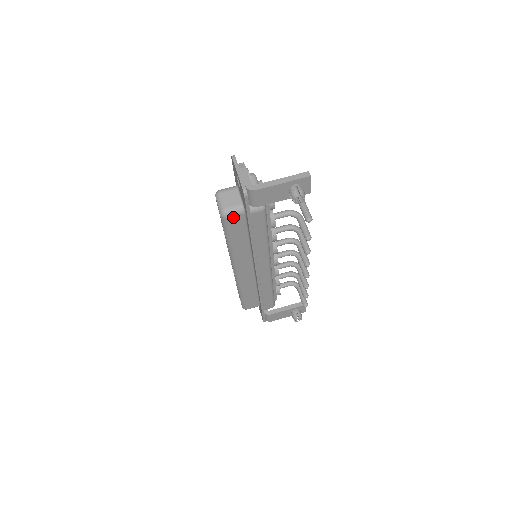
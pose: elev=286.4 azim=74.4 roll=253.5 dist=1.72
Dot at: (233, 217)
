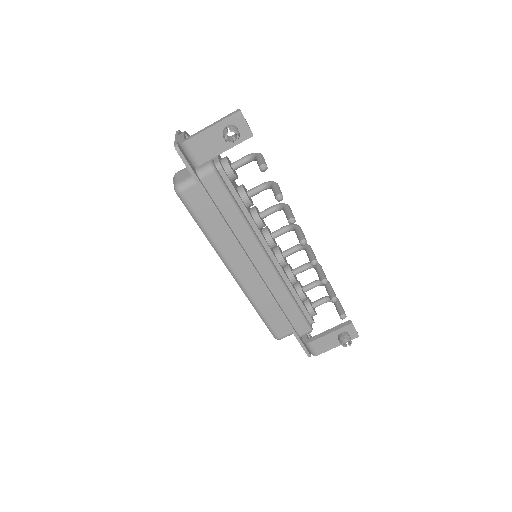
Dot at: (188, 191)
